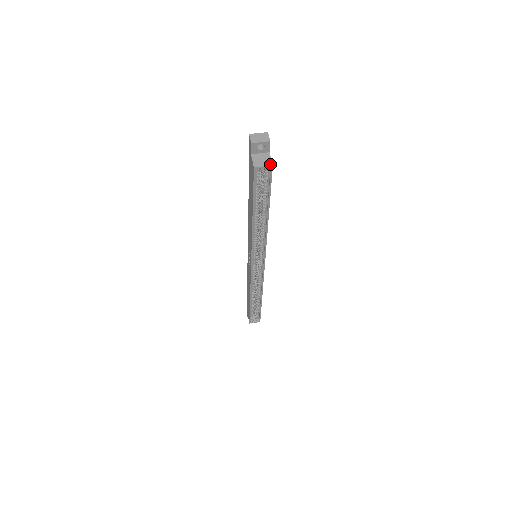
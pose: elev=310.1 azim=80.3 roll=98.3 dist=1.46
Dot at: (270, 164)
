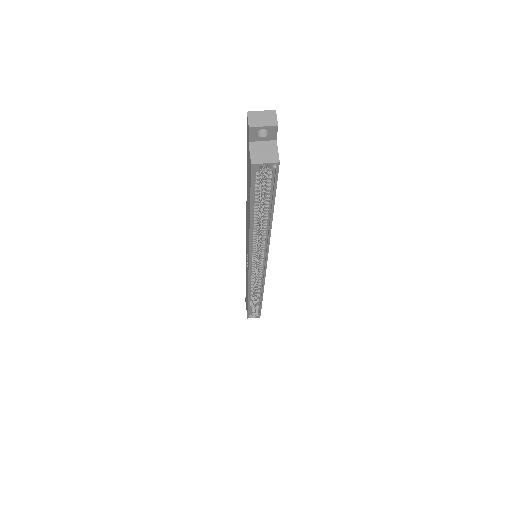
Dot at: (276, 160)
